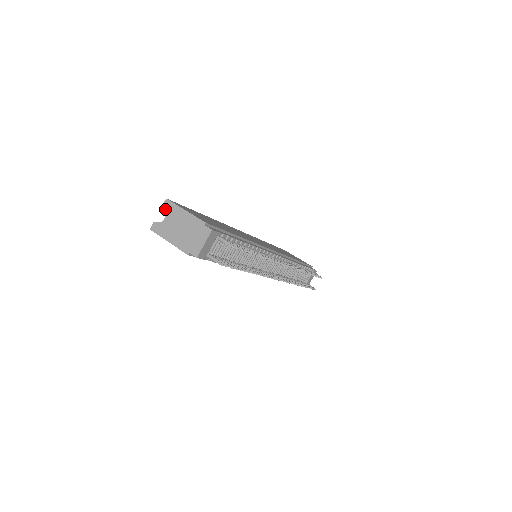
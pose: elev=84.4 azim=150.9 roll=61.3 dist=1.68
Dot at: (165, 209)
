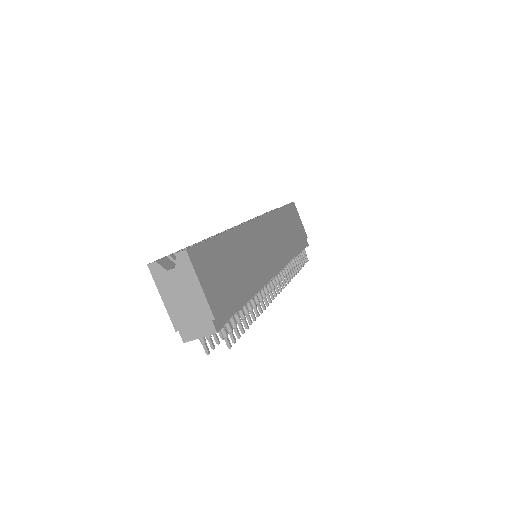
Dot at: (178, 260)
